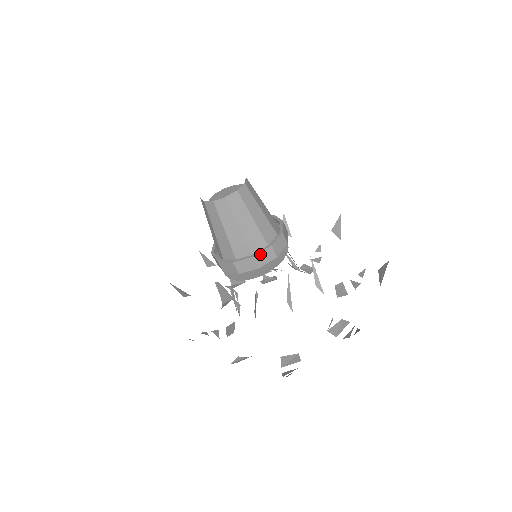
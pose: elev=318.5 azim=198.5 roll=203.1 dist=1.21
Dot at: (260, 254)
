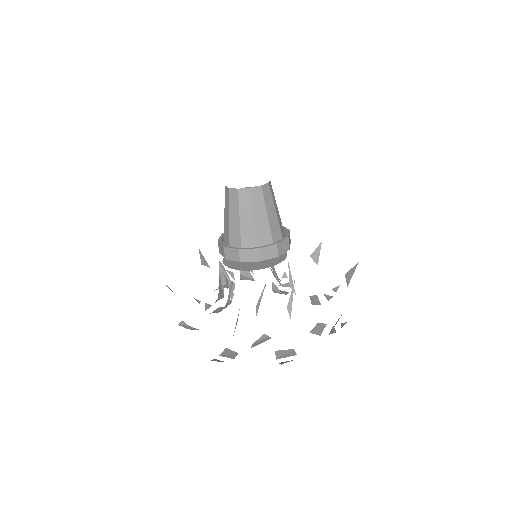
Dot at: (245, 250)
